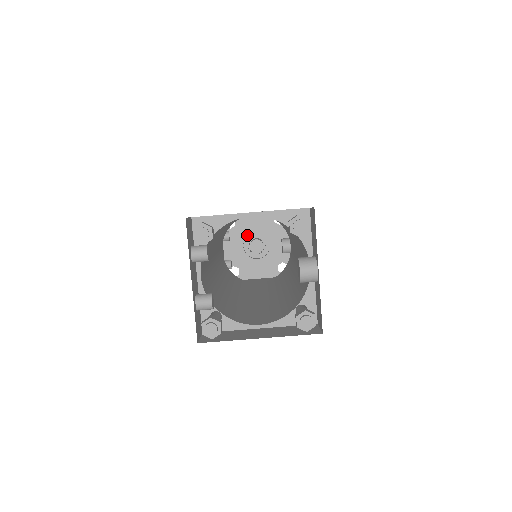
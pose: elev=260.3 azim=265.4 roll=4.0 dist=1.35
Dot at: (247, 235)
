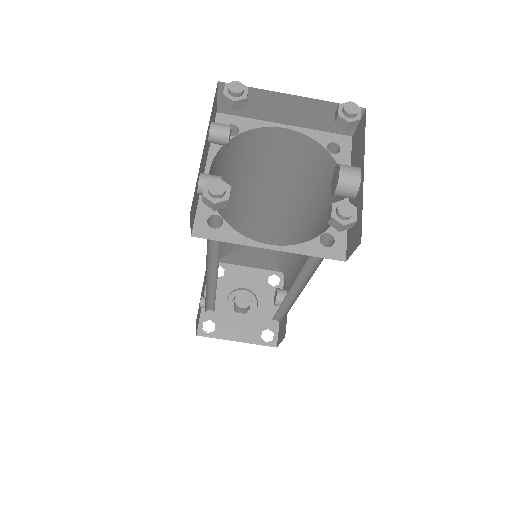
Dot at: (234, 289)
